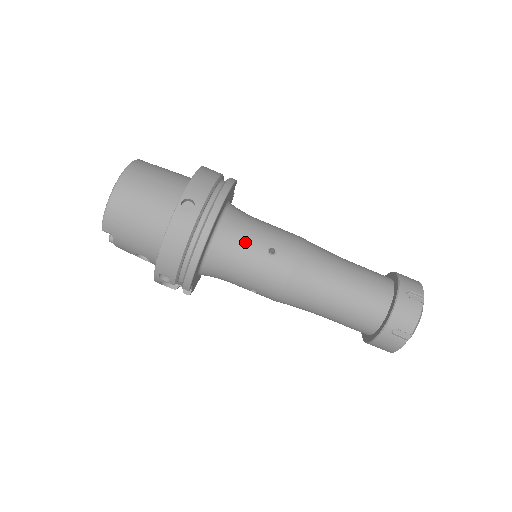
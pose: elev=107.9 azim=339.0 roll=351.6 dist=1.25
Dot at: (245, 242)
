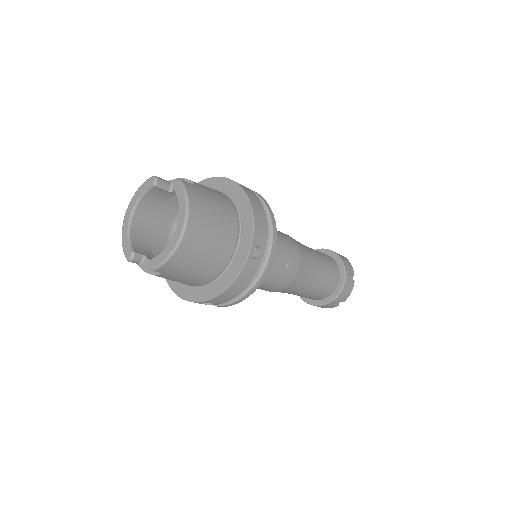
Dot at: occluded
